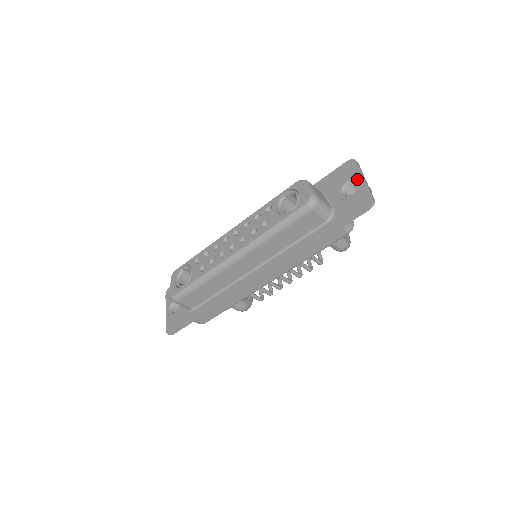
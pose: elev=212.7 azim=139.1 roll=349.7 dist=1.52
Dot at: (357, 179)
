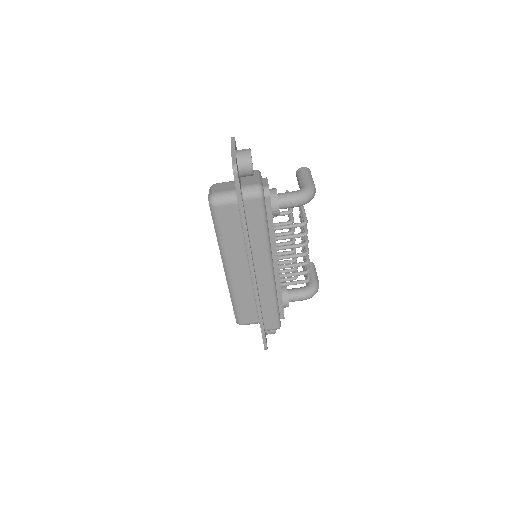
Dot at: occluded
